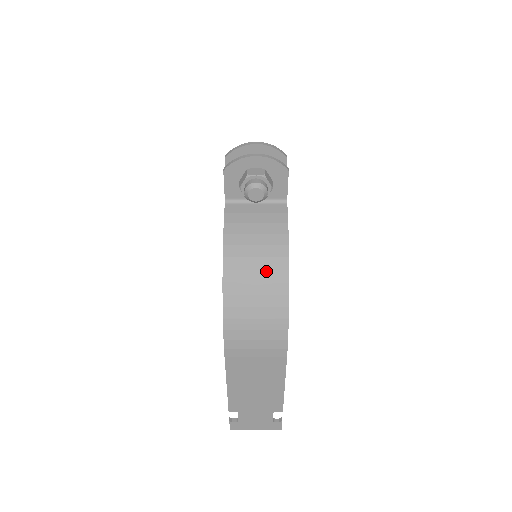
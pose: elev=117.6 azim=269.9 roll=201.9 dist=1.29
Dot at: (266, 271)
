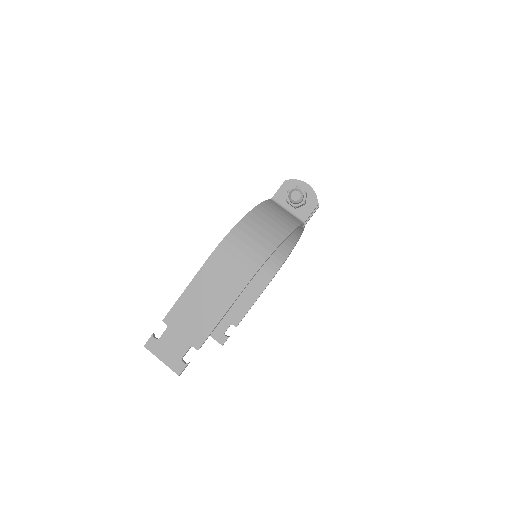
Dot at: (273, 228)
